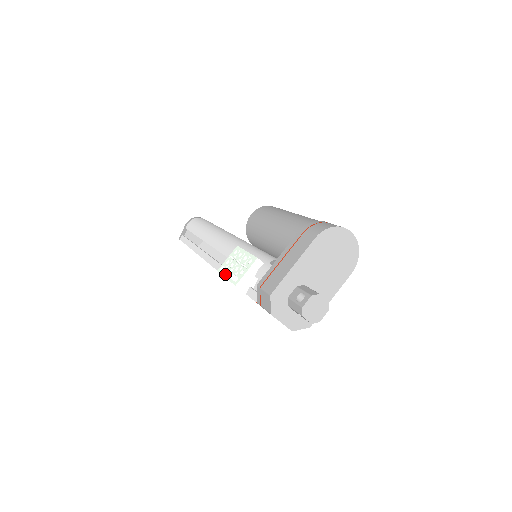
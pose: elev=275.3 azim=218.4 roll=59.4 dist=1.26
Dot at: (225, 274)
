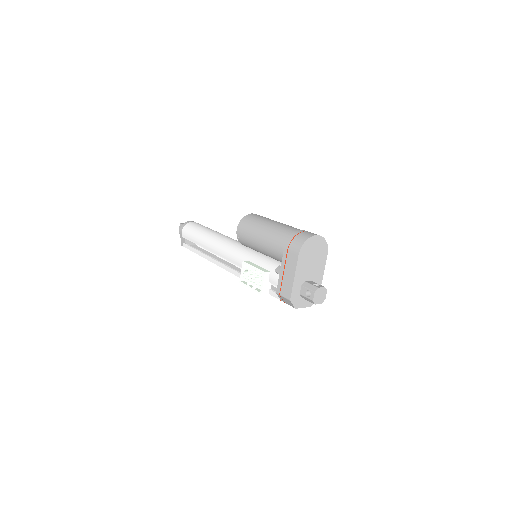
Dot at: (248, 286)
